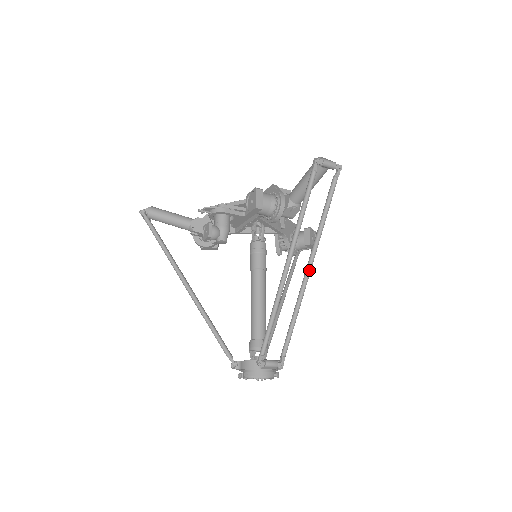
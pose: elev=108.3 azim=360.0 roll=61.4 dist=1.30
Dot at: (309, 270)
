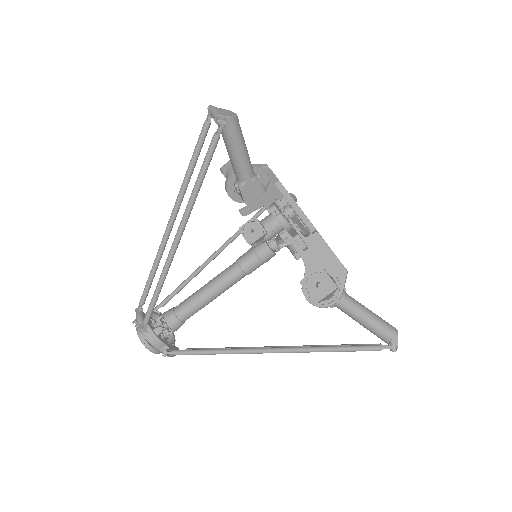
Dot at: occluded
